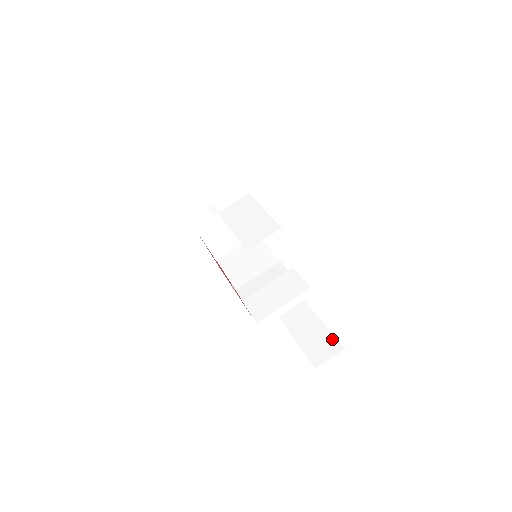
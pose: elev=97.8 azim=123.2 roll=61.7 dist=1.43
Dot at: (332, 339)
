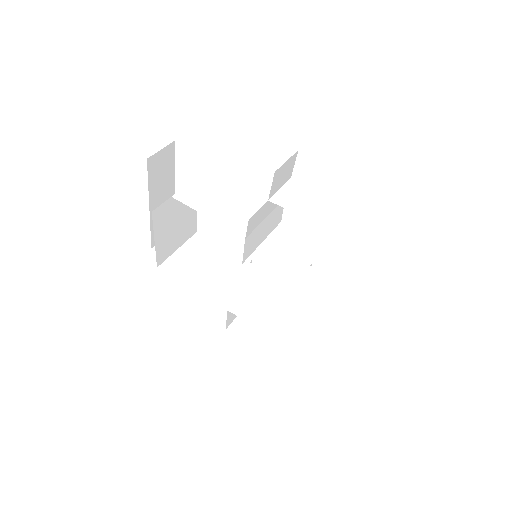
Dot at: (301, 342)
